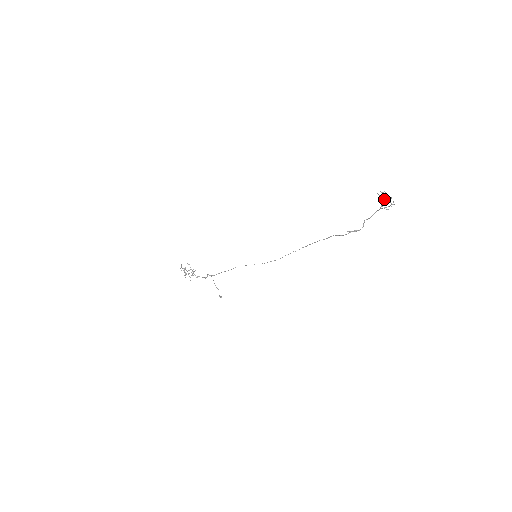
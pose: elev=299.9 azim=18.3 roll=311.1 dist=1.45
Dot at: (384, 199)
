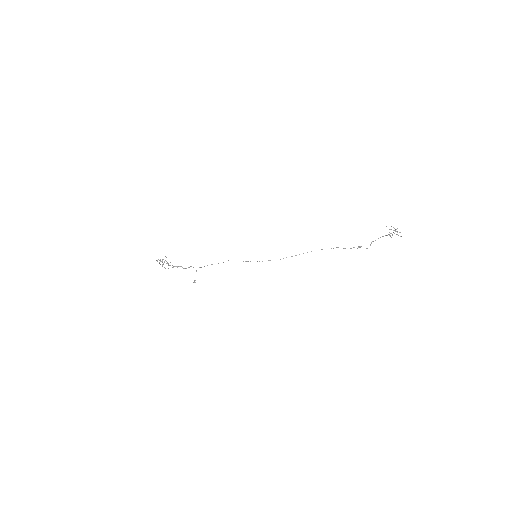
Dot at: occluded
